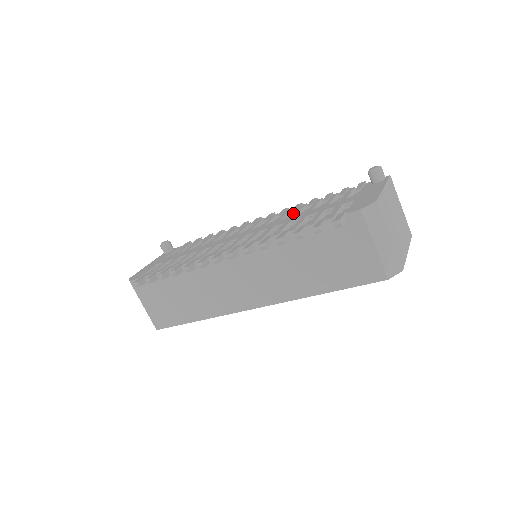
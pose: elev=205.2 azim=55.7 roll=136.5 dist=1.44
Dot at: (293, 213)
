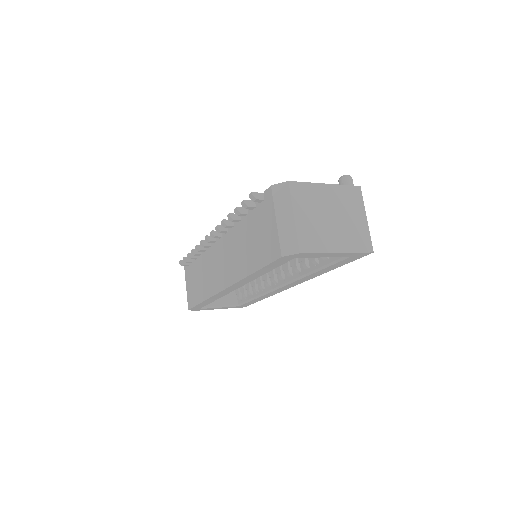
Dot at: occluded
